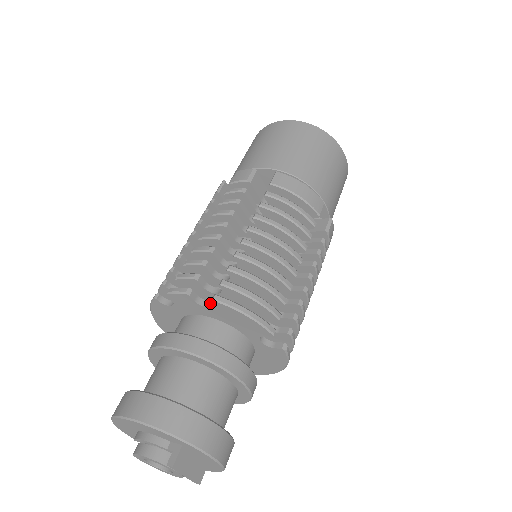
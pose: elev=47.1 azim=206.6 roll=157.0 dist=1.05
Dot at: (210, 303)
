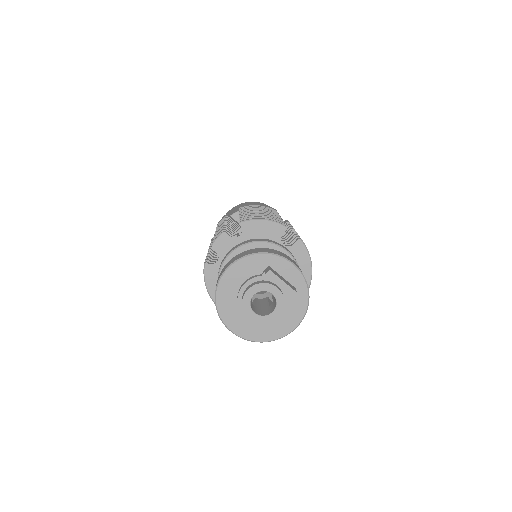
Dot at: (240, 235)
